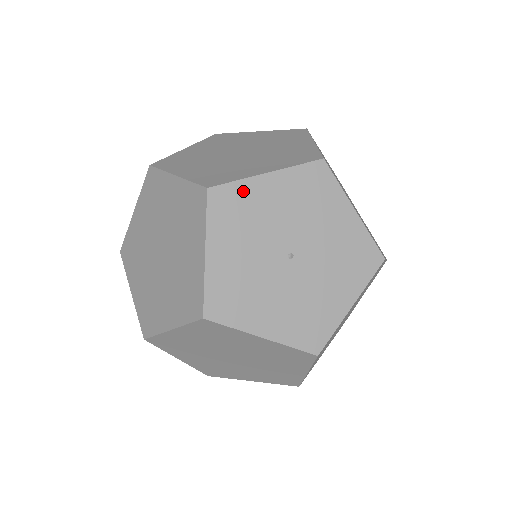
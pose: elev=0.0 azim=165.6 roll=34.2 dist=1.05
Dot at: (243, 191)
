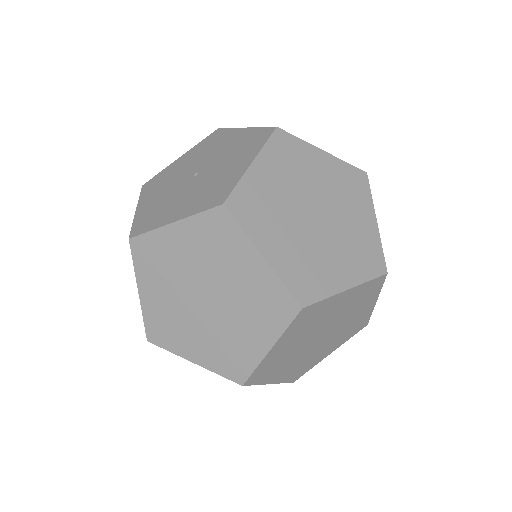
Dot at: (164, 173)
